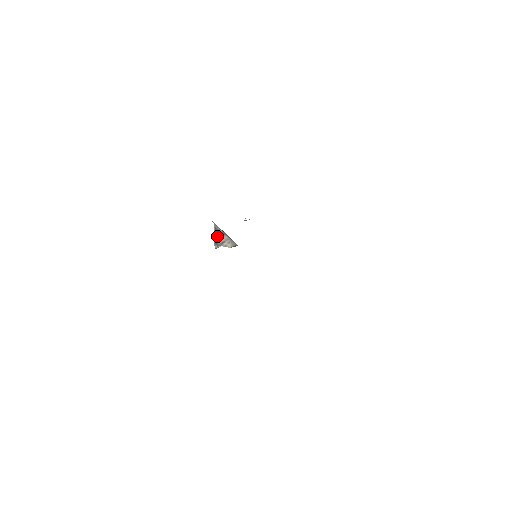
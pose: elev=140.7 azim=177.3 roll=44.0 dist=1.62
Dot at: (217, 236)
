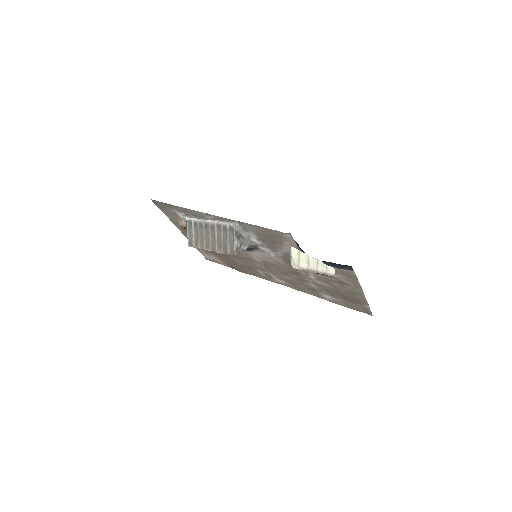
Dot at: (237, 240)
